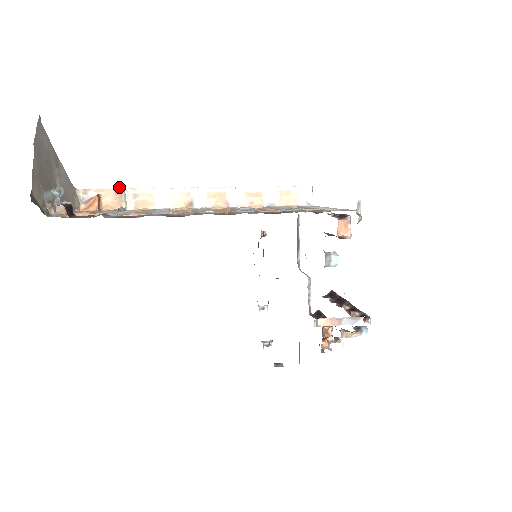
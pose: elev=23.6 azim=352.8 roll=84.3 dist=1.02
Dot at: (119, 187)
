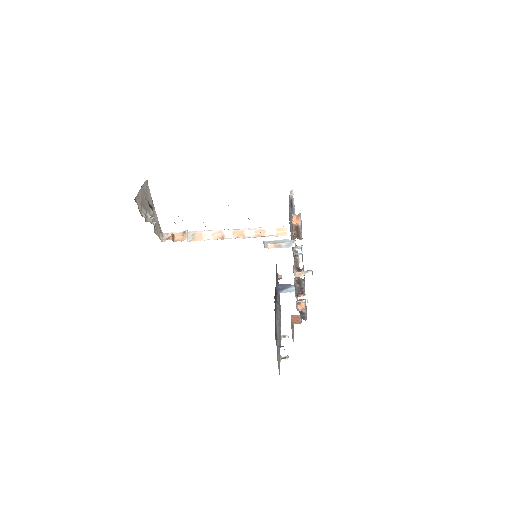
Dot at: (185, 230)
